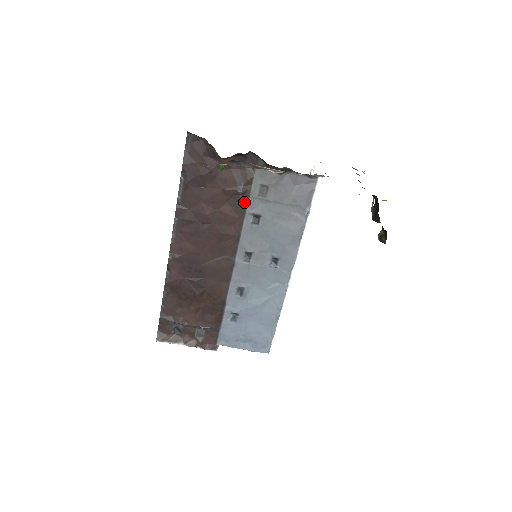
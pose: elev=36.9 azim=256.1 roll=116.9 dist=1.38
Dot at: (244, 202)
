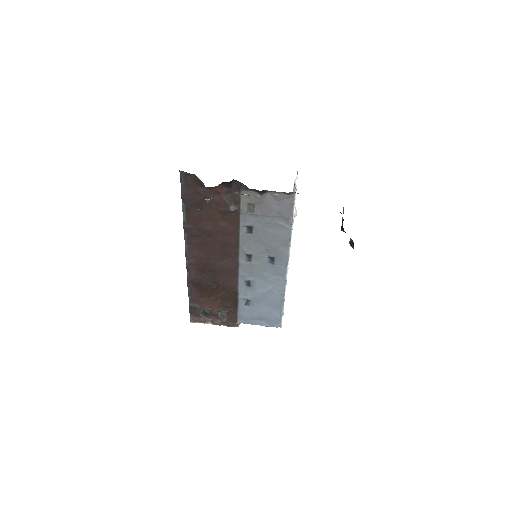
Dot at: (237, 218)
